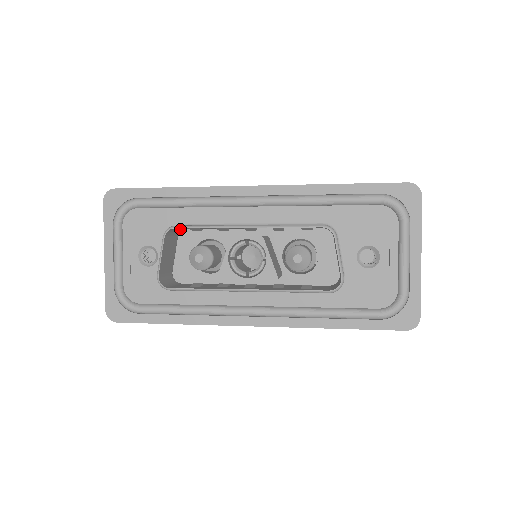
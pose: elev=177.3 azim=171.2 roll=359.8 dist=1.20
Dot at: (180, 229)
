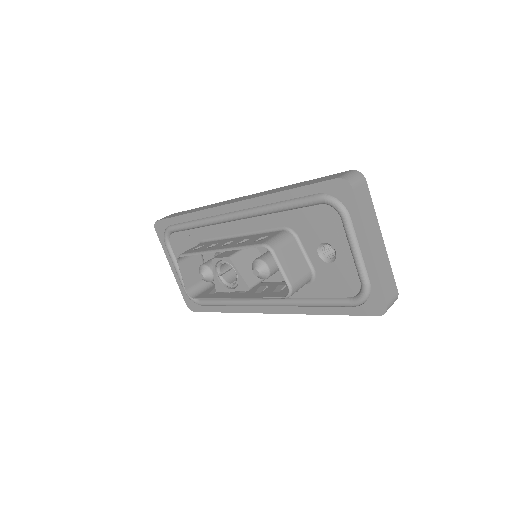
Dot at: occluded
